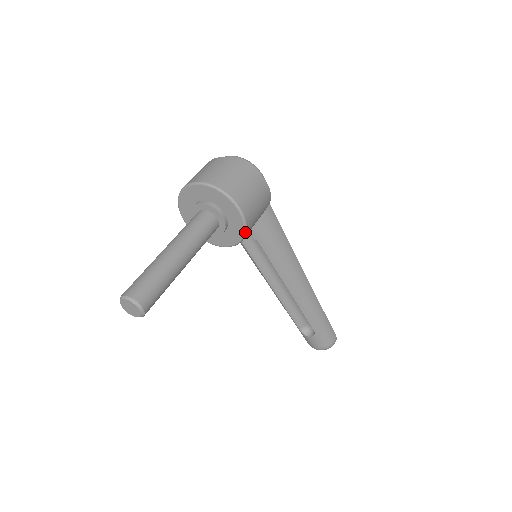
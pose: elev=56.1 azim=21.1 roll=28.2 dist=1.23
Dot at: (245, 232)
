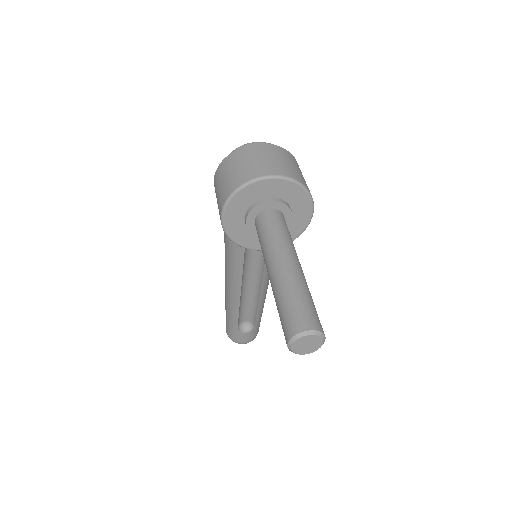
Dot at: occluded
